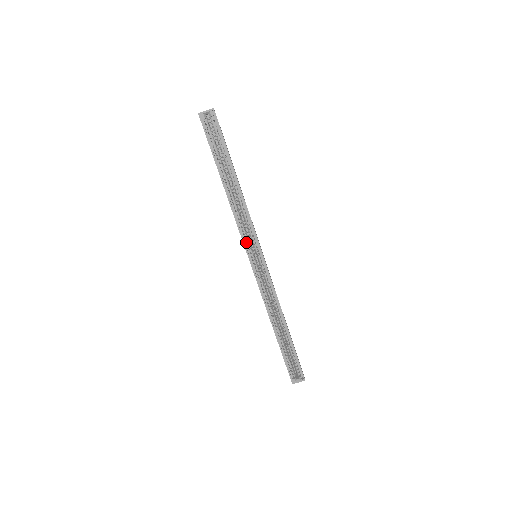
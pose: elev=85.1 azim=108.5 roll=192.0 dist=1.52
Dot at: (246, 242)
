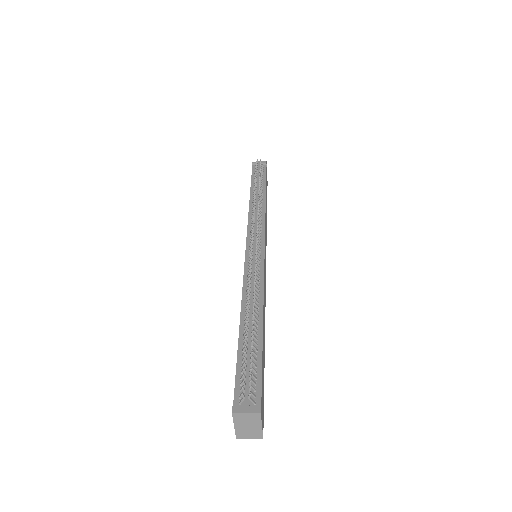
Dot at: occluded
